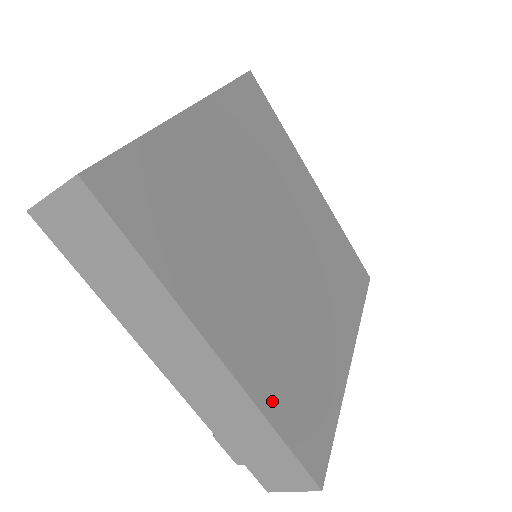
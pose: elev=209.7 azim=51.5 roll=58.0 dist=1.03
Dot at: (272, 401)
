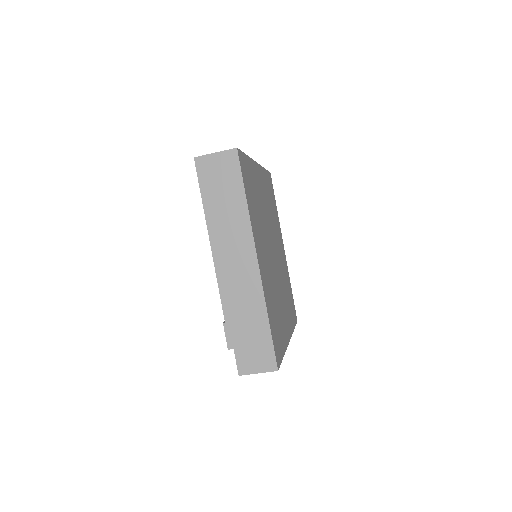
Dot at: (268, 305)
